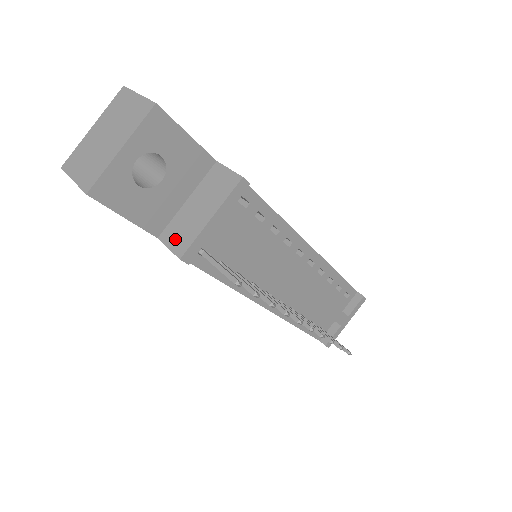
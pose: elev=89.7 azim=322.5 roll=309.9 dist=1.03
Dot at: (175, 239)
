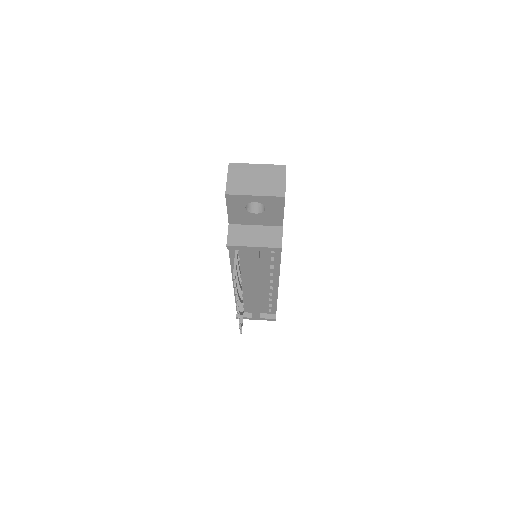
Dot at: (234, 235)
